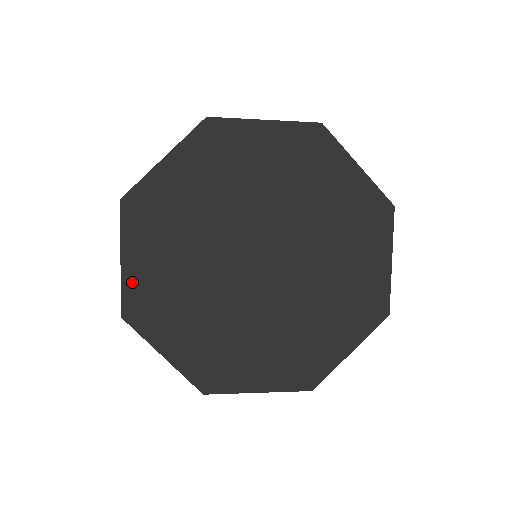
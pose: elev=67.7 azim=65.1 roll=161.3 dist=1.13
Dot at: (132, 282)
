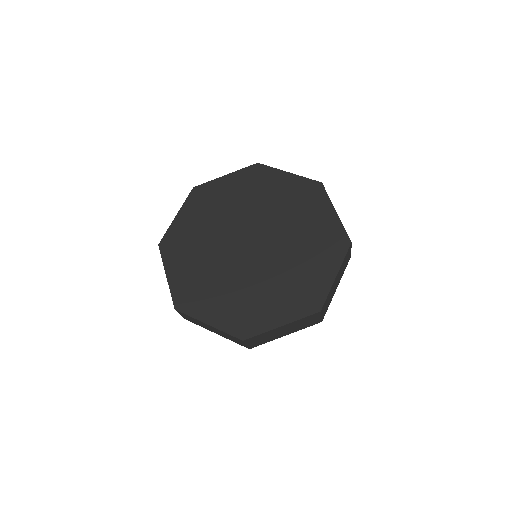
Dot at: (175, 229)
